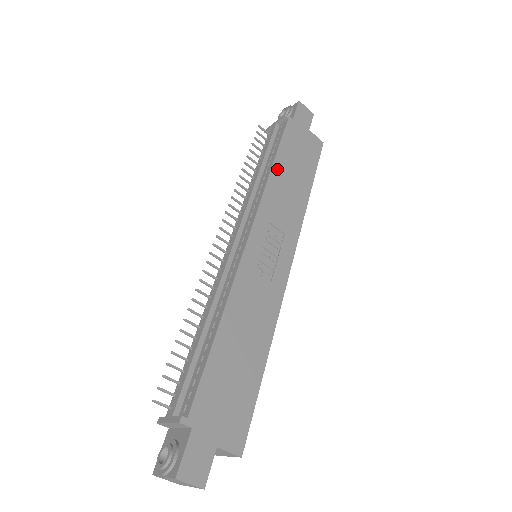
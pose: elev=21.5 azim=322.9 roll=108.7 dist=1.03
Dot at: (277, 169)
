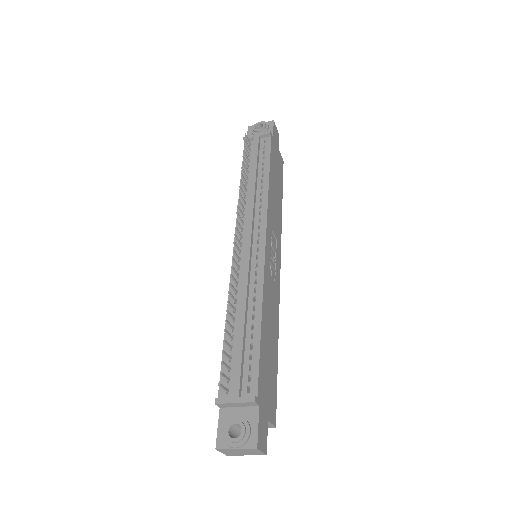
Dot at: (271, 181)
